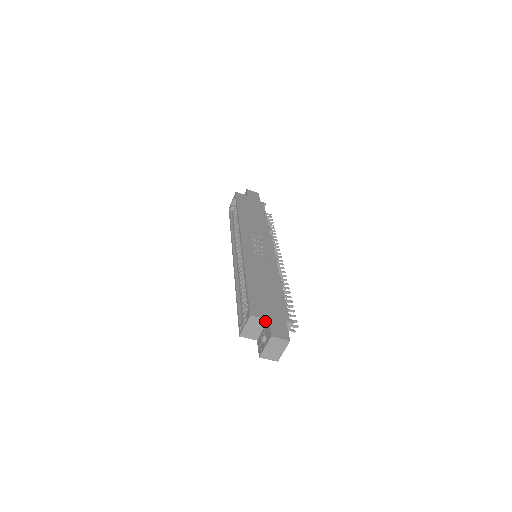
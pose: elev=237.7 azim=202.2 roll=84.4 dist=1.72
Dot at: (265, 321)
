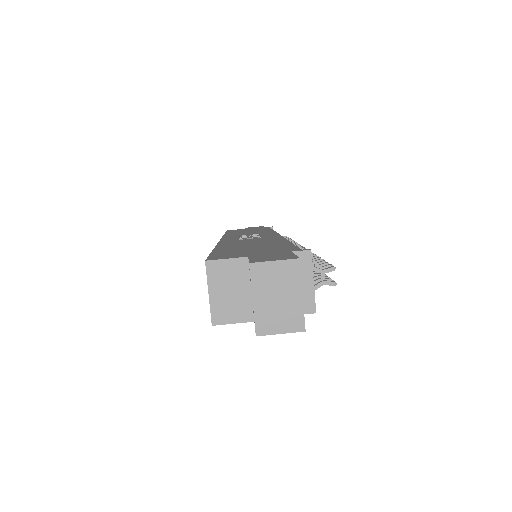
Dot at: (243, 263)
